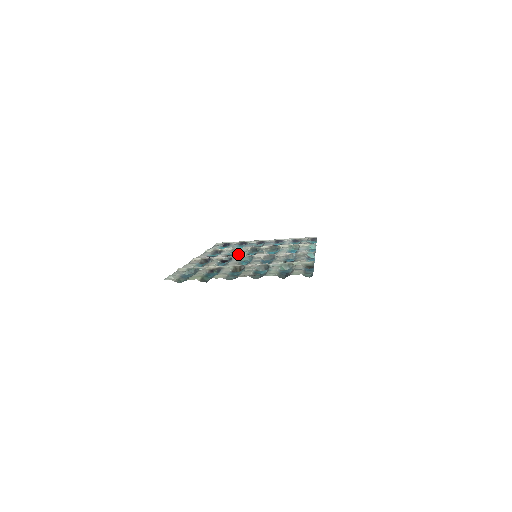
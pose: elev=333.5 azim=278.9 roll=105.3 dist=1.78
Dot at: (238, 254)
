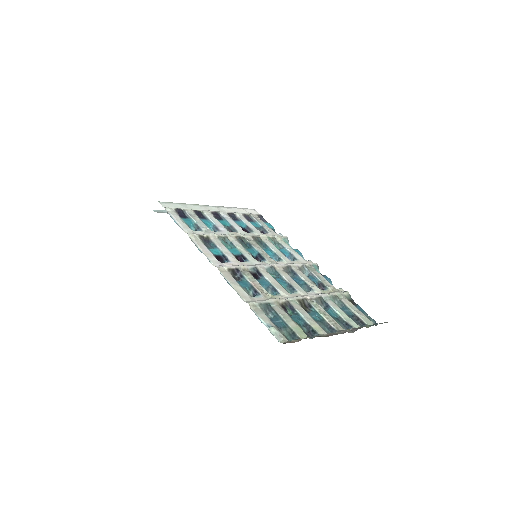
Dot at: (247, 256)
